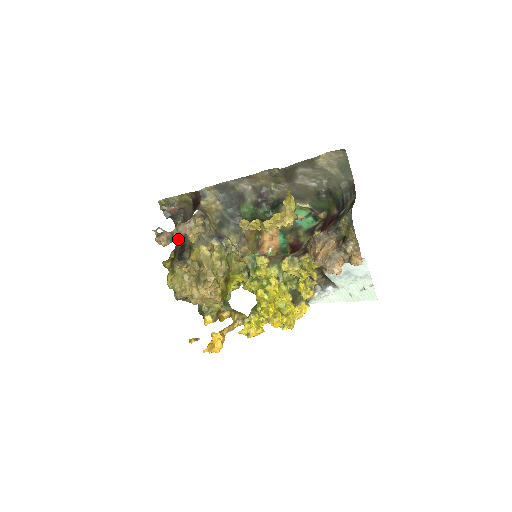
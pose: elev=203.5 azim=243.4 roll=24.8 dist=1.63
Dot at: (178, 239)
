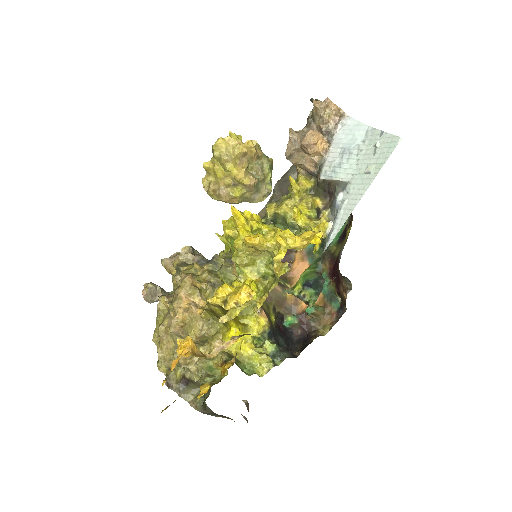
Dot at: occluded
